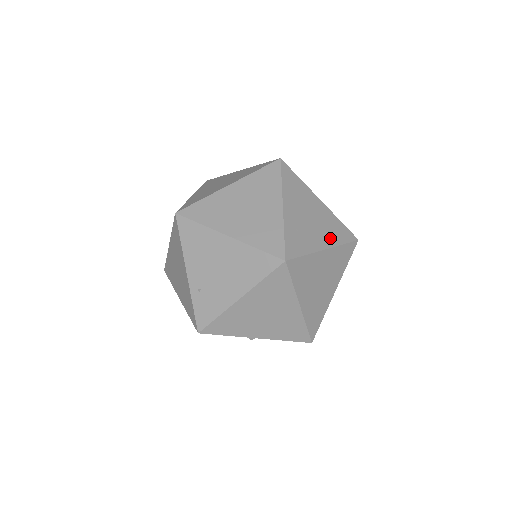
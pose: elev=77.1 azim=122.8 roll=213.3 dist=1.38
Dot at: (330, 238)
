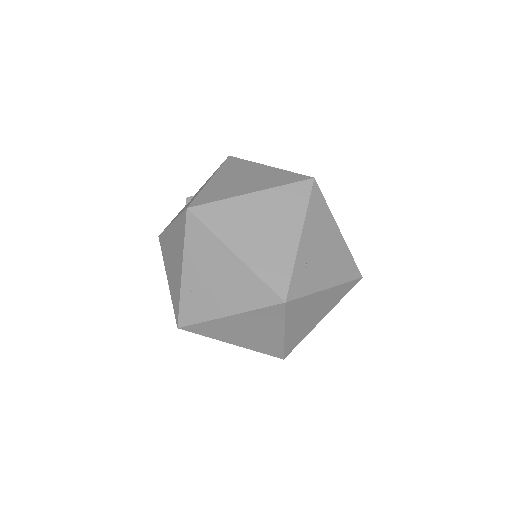
Dot at: (336, 275)
